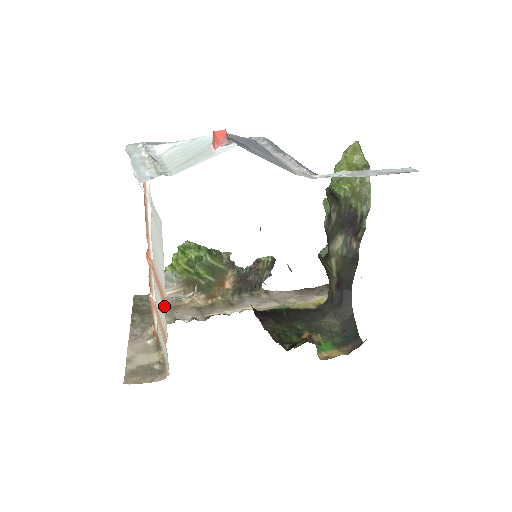
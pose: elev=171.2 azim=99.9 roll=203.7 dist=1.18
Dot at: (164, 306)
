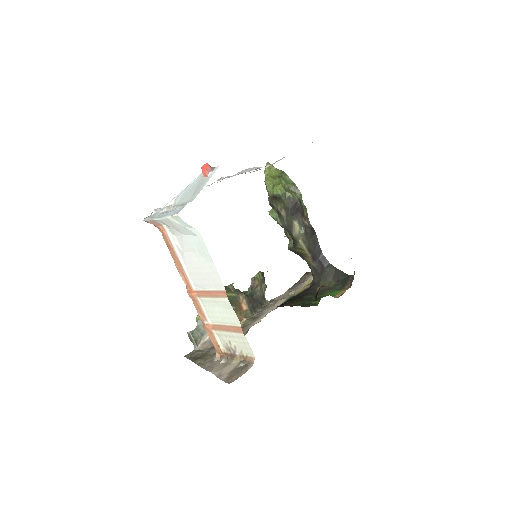
Dot at: (211, 347)
